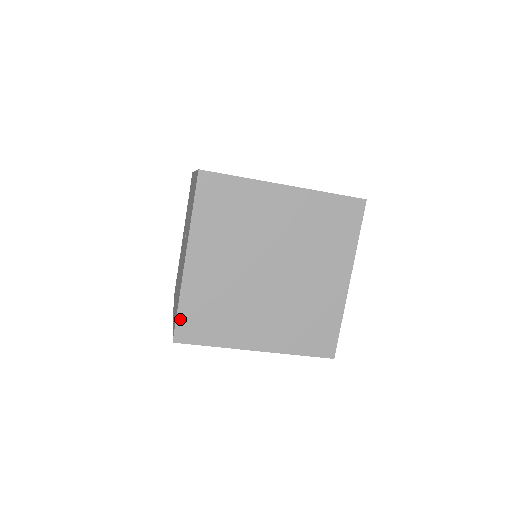
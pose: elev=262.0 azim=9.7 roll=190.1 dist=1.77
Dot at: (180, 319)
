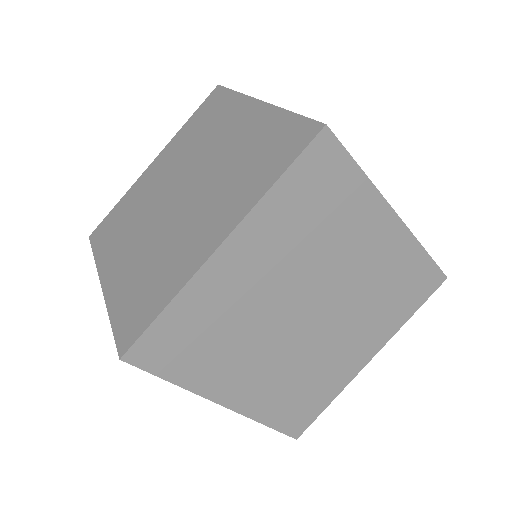
Dot at: (281, 427)
